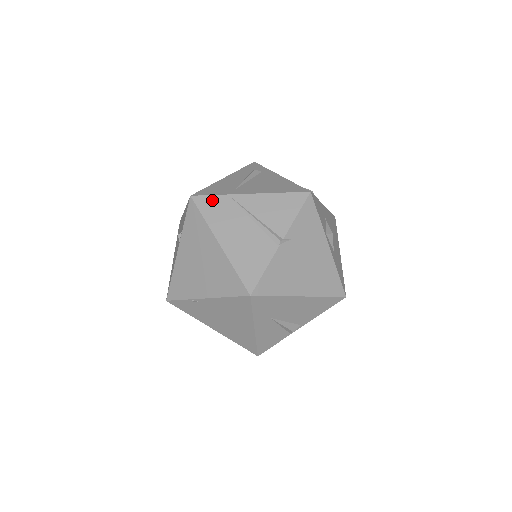
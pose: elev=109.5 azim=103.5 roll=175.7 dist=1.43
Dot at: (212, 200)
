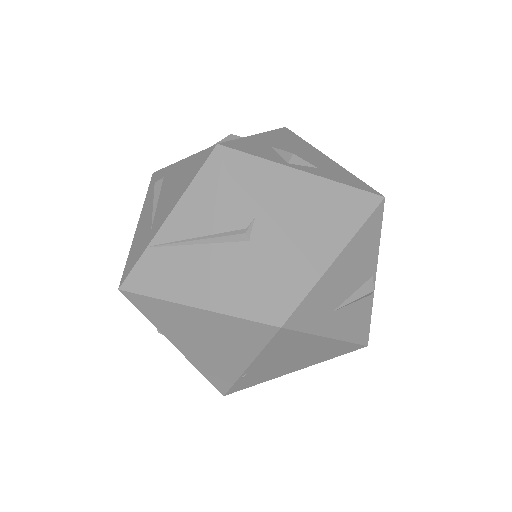
Dot at: (140, 270)
